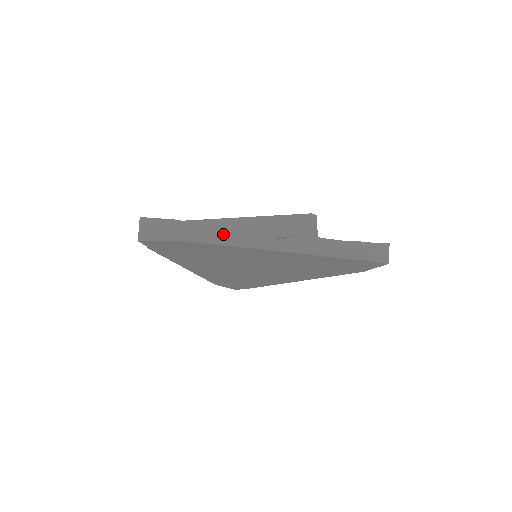
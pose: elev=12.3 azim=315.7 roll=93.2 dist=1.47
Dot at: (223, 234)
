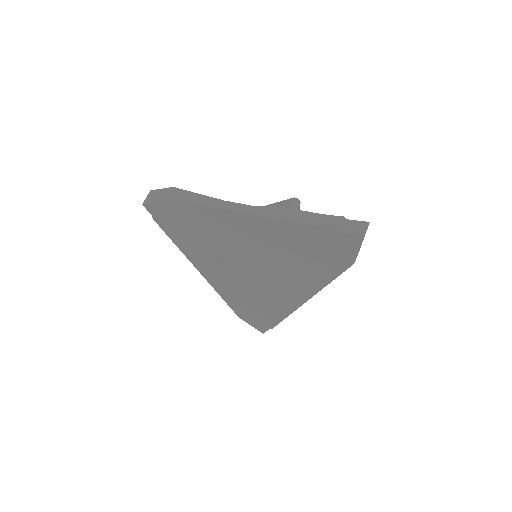
Dot at: (205, 198)
